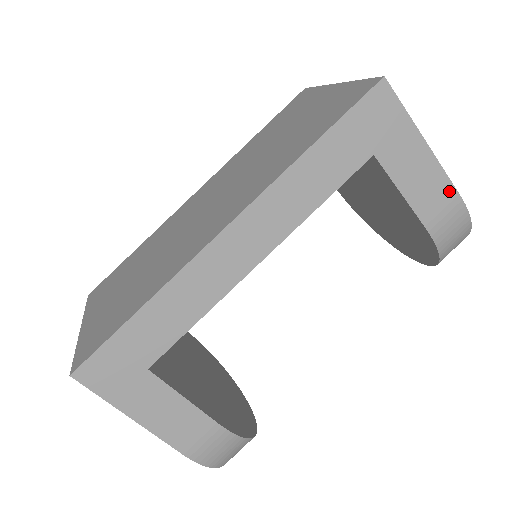
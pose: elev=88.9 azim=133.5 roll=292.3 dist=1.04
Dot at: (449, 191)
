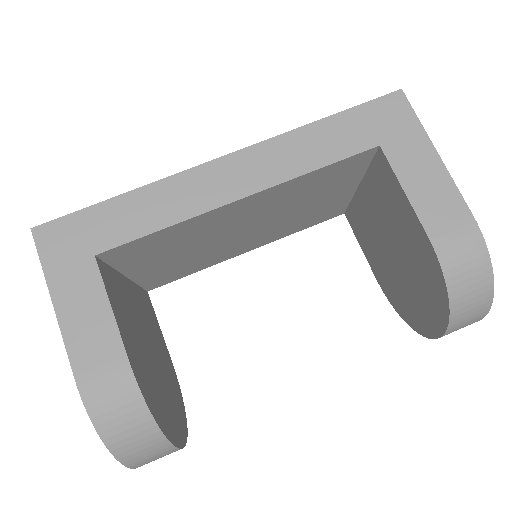
Dot at: (460, 207)
